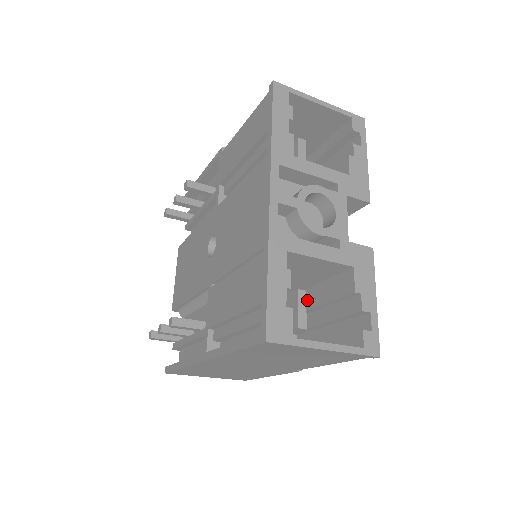
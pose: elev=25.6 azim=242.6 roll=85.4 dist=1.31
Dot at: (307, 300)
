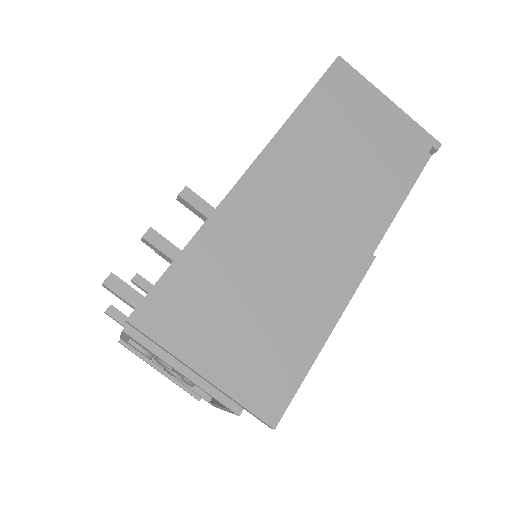
Dot at: occluded
